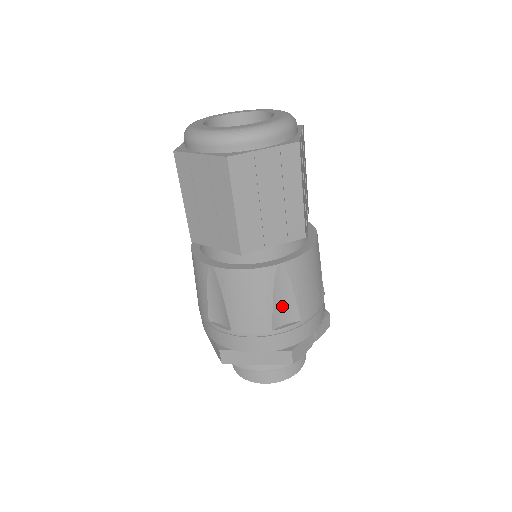
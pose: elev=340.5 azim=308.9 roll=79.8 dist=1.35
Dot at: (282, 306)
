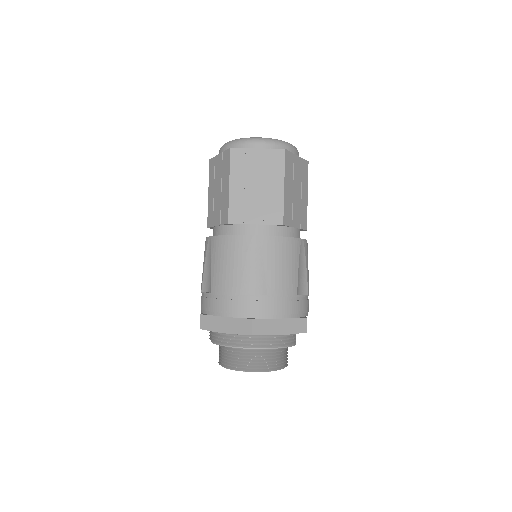
Dot at: (301, 277)
